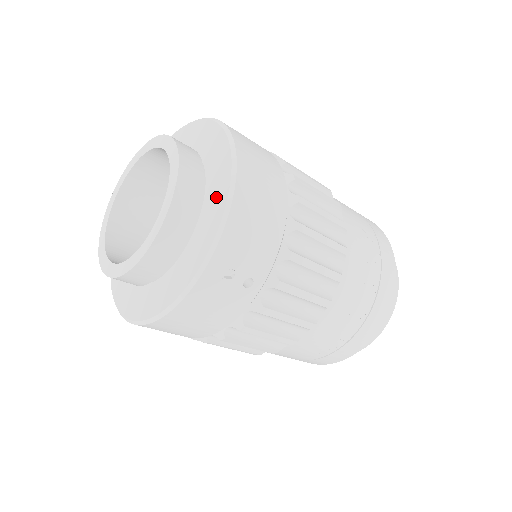
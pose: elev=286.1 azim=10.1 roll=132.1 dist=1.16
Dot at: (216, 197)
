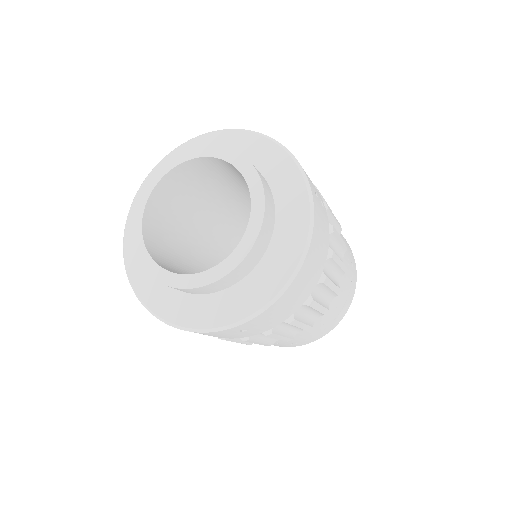
Dot at: (263, 154)
